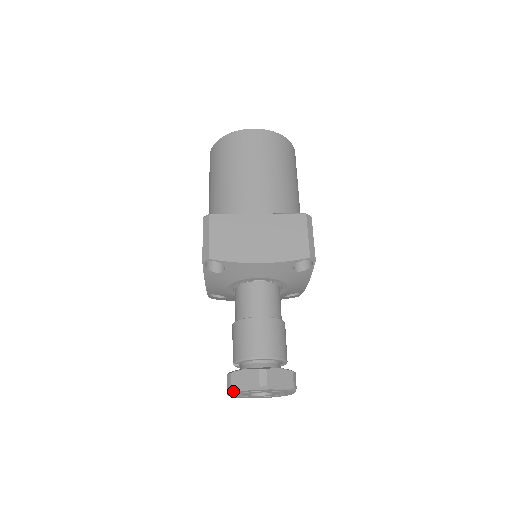
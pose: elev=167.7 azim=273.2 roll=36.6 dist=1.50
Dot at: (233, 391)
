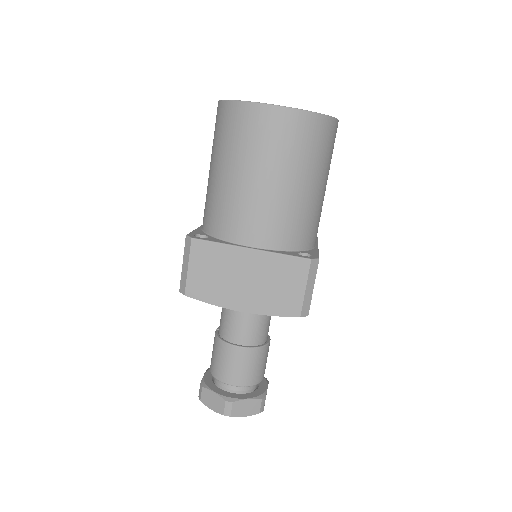
Dot at: (202, 402)
